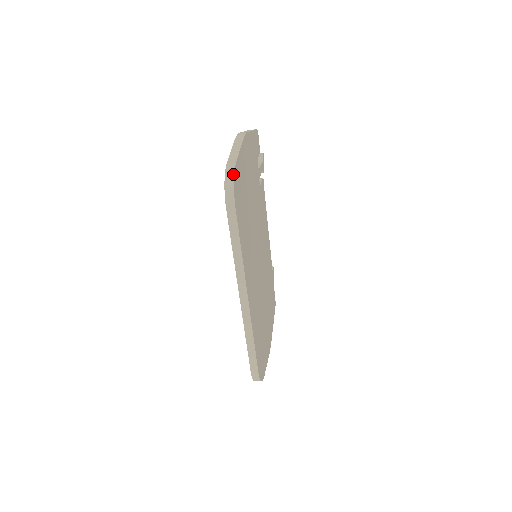
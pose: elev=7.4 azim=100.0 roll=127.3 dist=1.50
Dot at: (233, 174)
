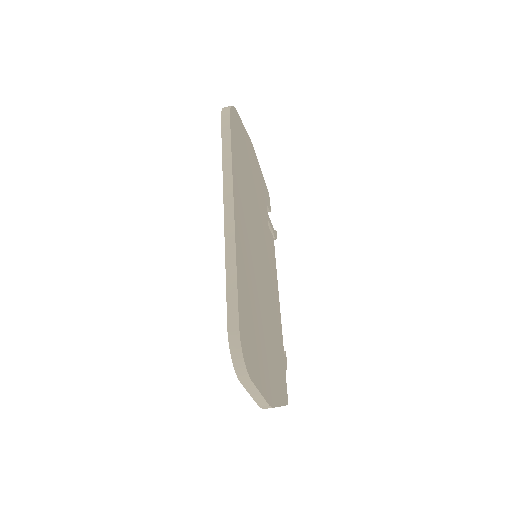
Dot at: (232, 106)
